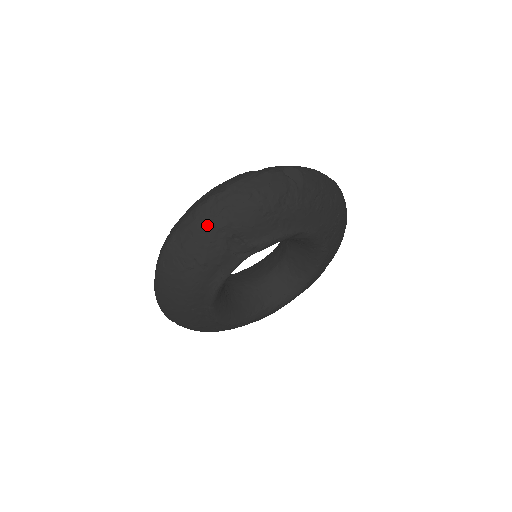
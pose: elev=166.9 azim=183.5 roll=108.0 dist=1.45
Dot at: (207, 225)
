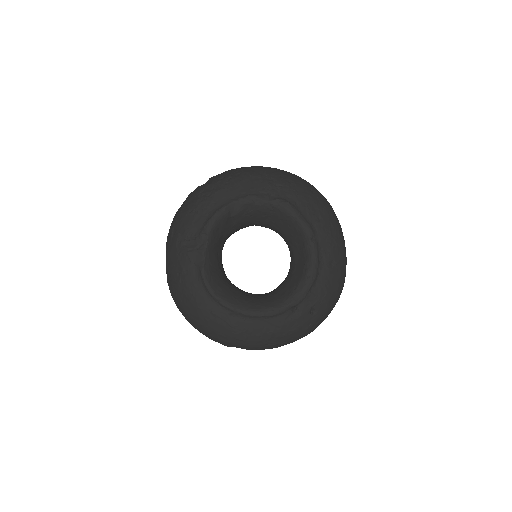
Dot at: (171, 248)
